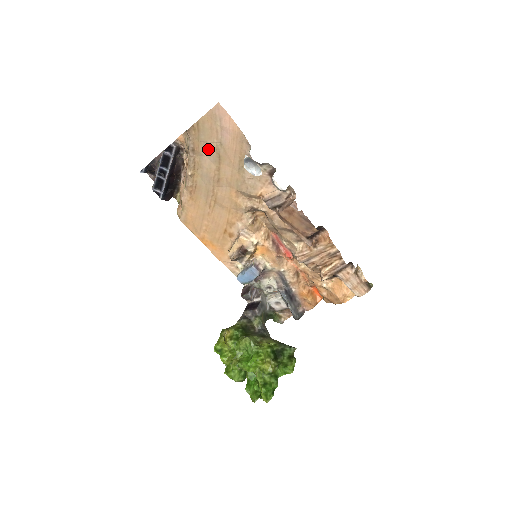
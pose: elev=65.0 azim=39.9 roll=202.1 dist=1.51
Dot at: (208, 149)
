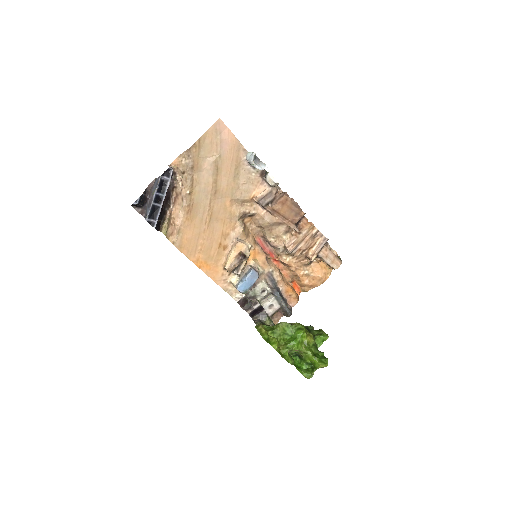
Dot at: (207, 164)
